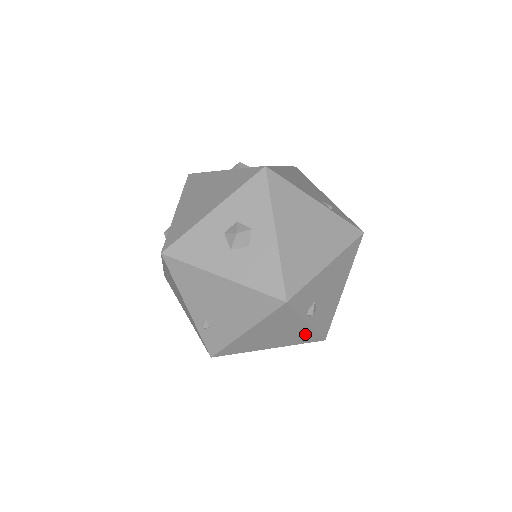
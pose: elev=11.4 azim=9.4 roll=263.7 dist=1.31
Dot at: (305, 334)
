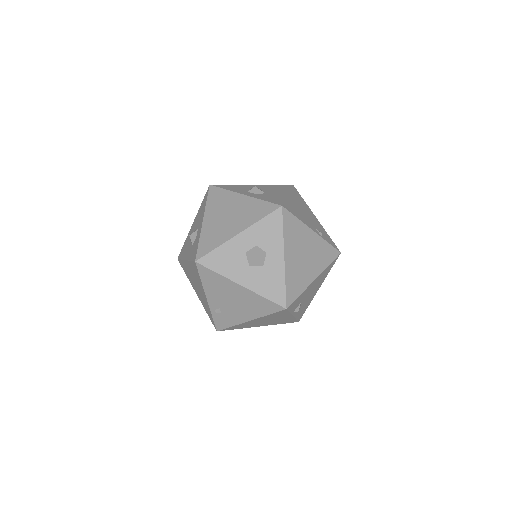
Dot at: (288, 320)
